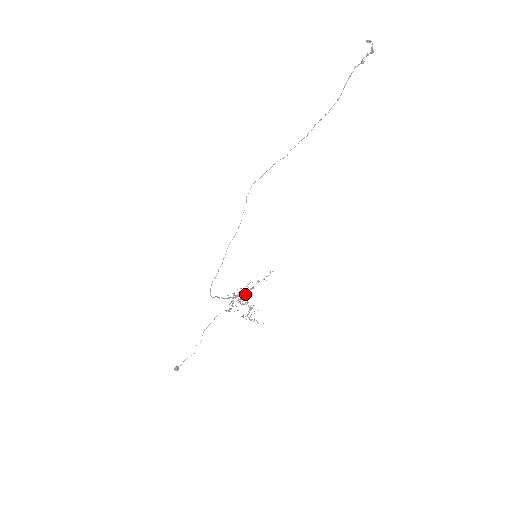
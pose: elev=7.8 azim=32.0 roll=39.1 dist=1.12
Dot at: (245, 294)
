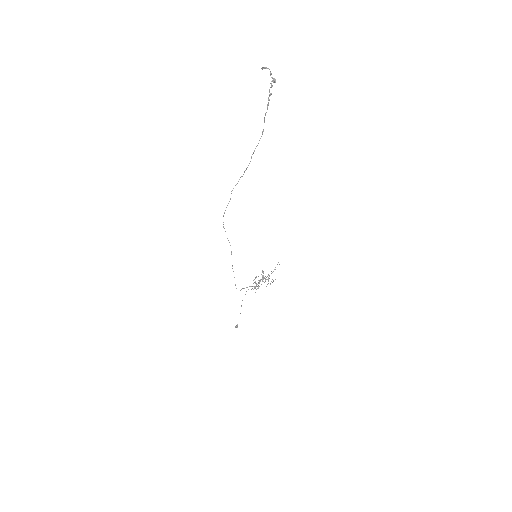
Dot at: occluded
